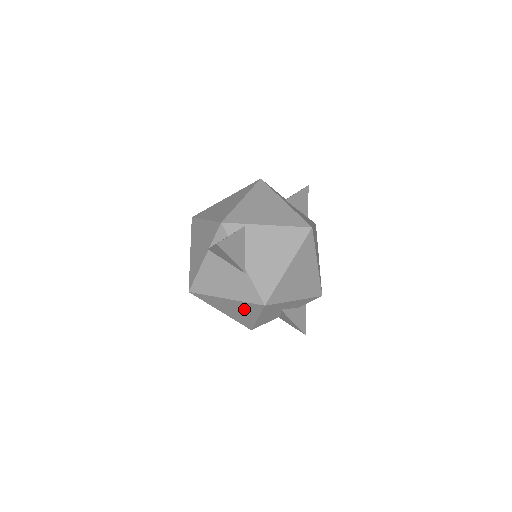
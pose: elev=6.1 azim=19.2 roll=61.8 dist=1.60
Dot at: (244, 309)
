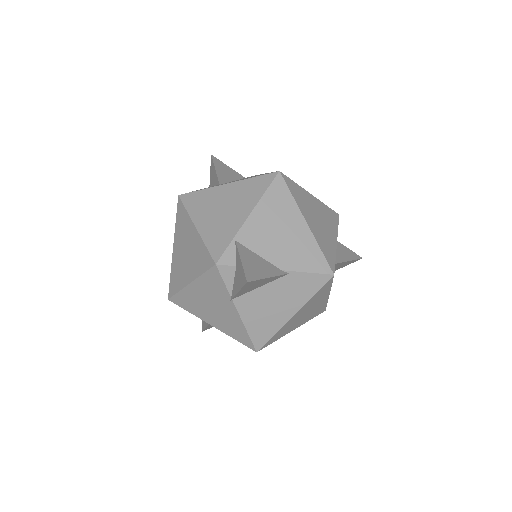
Dot at: (315, 302)
